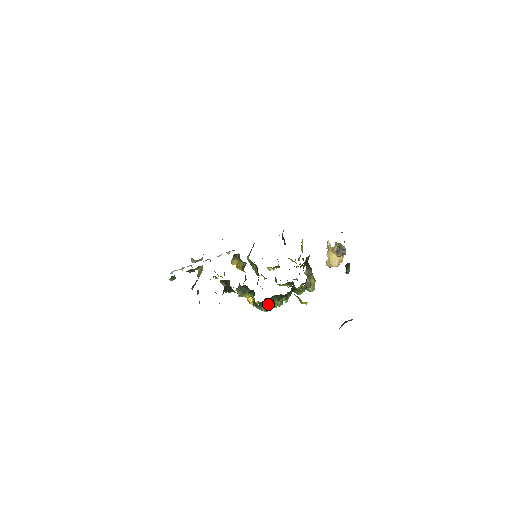
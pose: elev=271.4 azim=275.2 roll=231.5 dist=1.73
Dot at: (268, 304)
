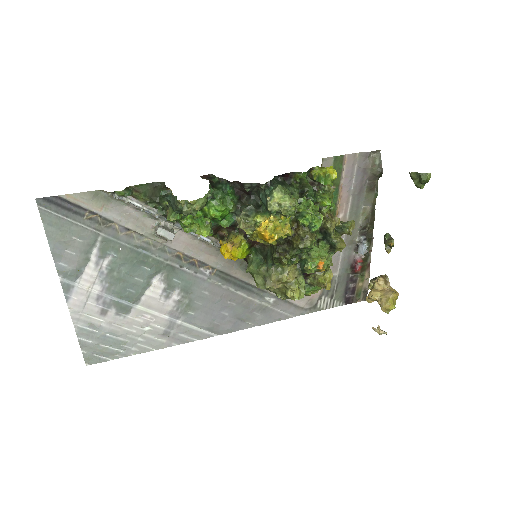
Dot at: occluded
